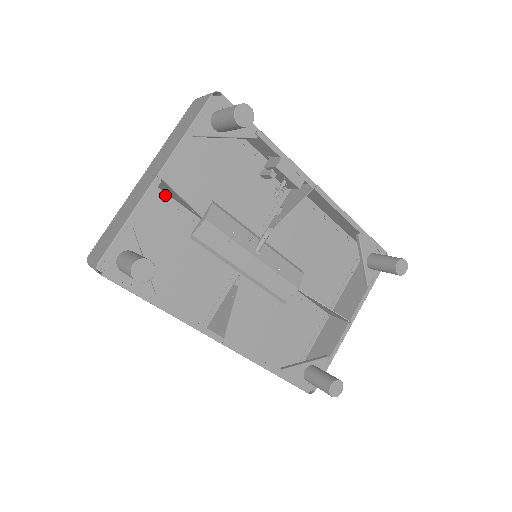
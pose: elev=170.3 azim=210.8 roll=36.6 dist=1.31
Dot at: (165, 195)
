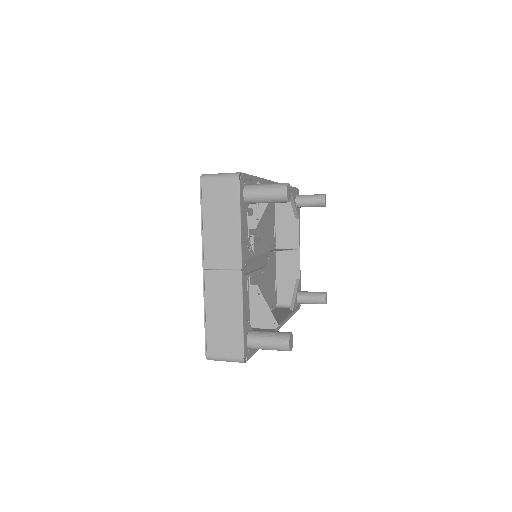
Dot at: occluded
